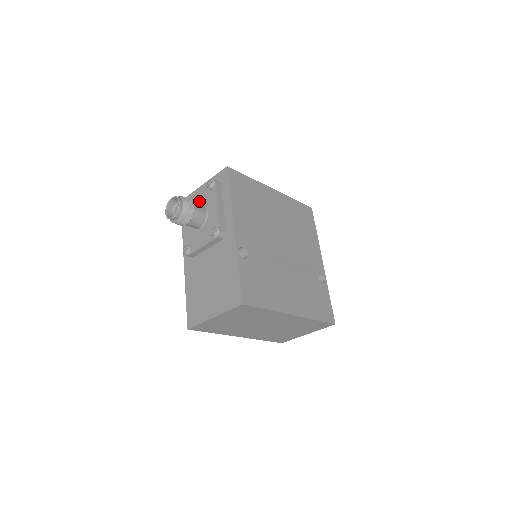
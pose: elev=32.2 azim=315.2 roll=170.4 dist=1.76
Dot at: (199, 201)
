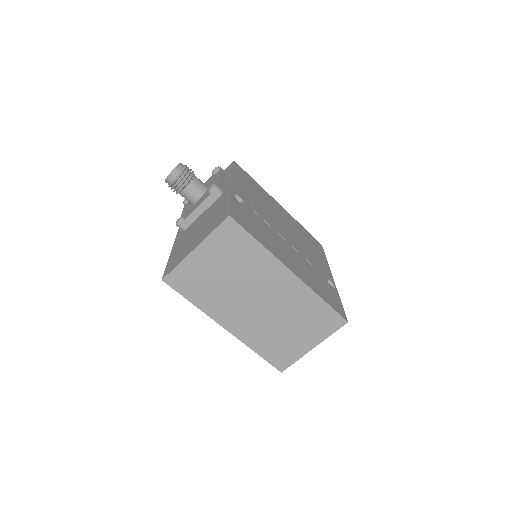
Dot at: occluded
